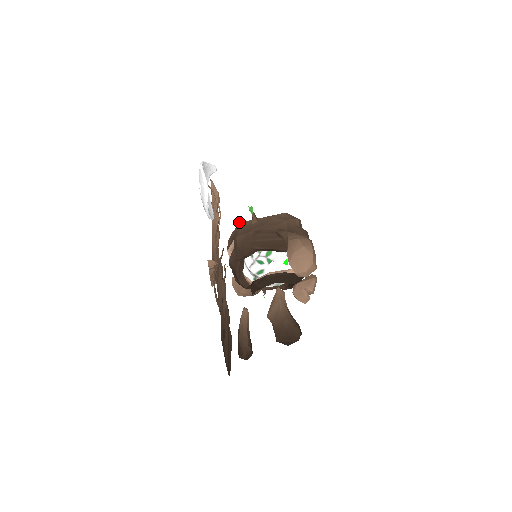
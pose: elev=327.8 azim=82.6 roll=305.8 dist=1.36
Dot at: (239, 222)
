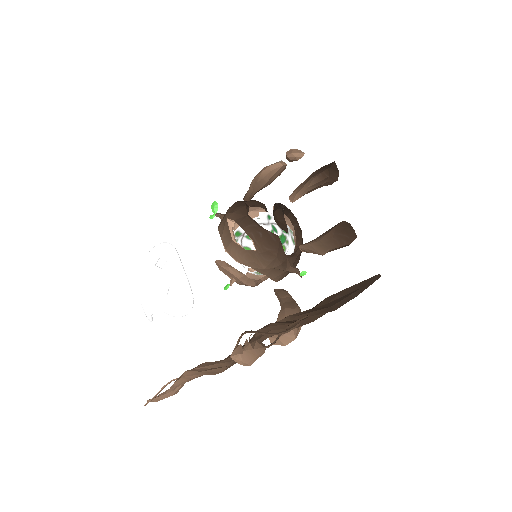
Dot at: (216, 262)
